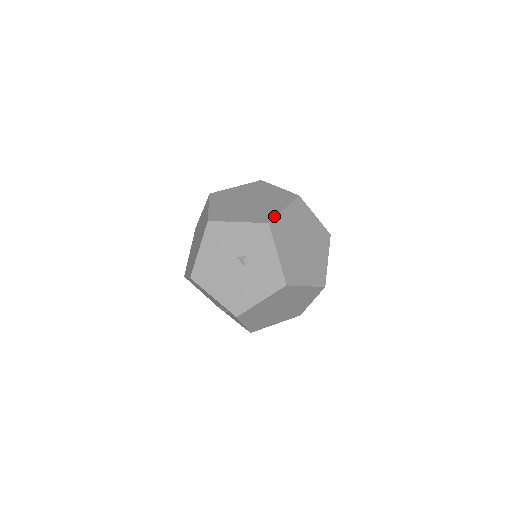
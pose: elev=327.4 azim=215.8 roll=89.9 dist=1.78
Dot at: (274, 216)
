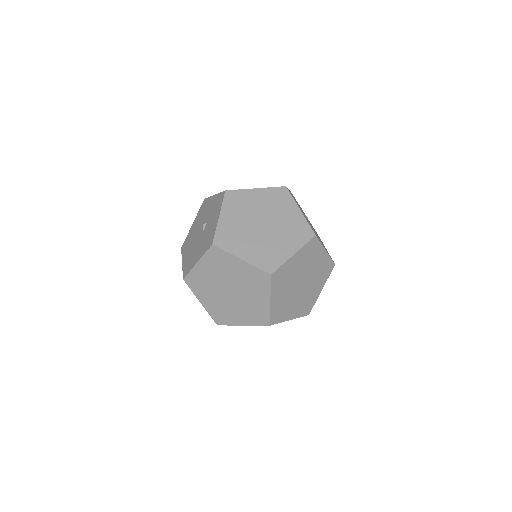
Dot at: (238, 189)
